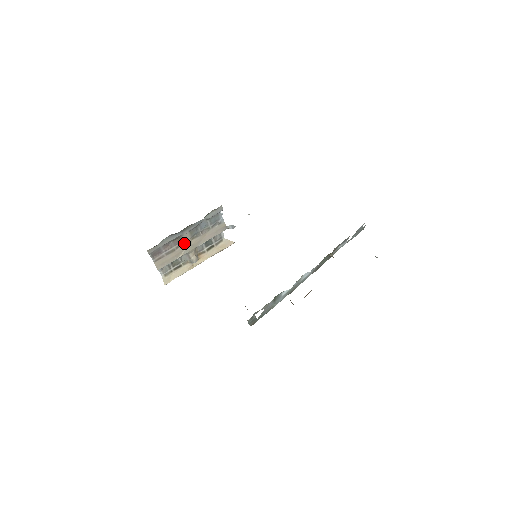
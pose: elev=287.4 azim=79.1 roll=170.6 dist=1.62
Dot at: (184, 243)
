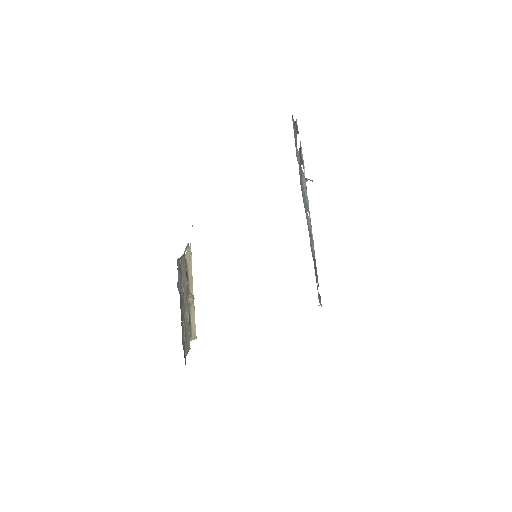
Dot at: (184, 313)
